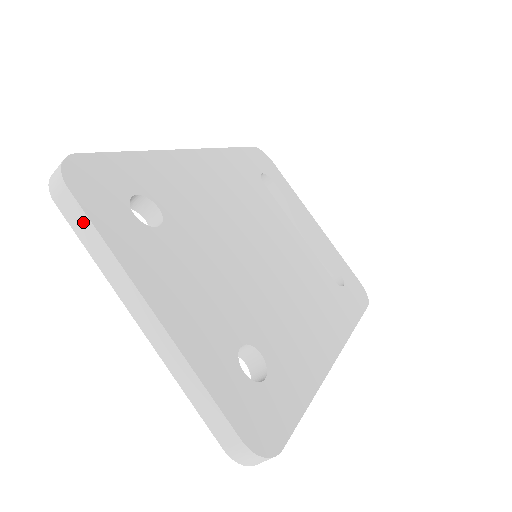
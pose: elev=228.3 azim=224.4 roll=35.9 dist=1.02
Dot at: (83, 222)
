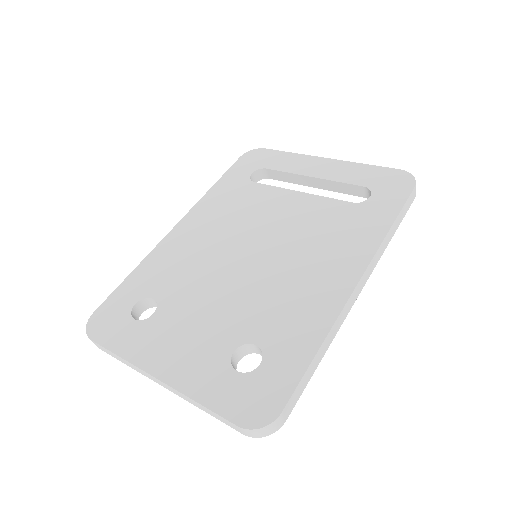
Dot at: (108, 351)
